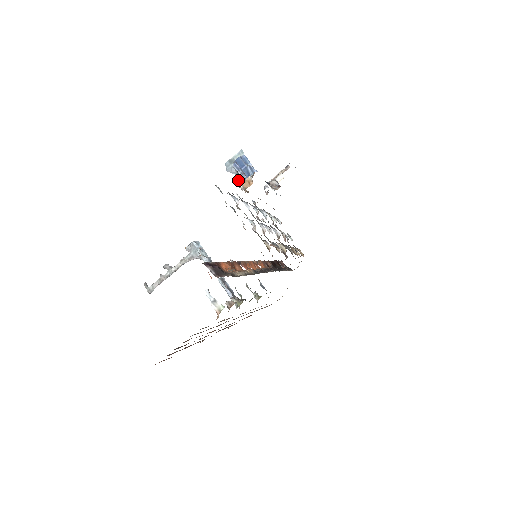
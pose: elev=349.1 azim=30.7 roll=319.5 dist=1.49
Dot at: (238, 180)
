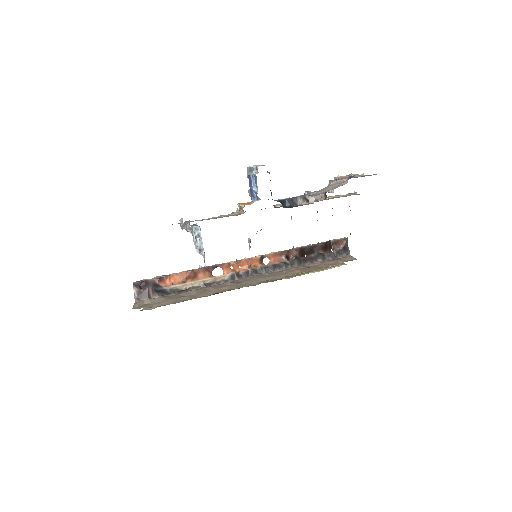
Dot at: (249, 192)
